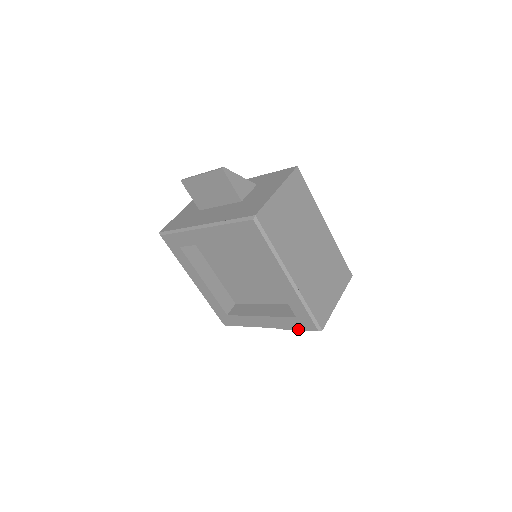
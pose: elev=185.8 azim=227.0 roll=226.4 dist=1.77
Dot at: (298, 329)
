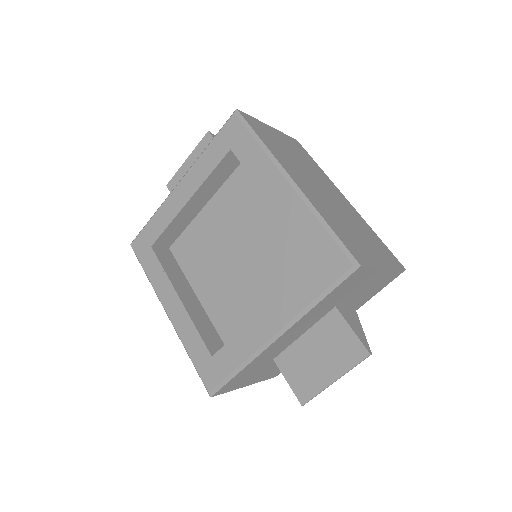
Dot at: (322, 292)
